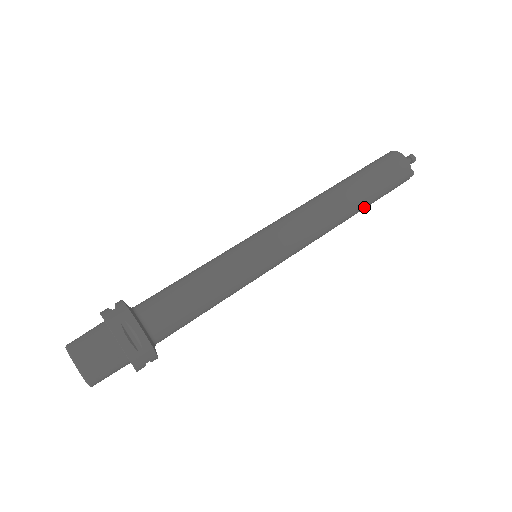
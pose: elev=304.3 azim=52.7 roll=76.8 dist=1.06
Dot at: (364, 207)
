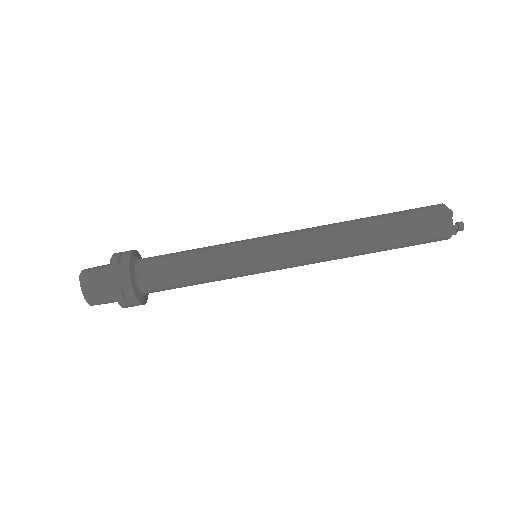
Dot at: (380, 251)
